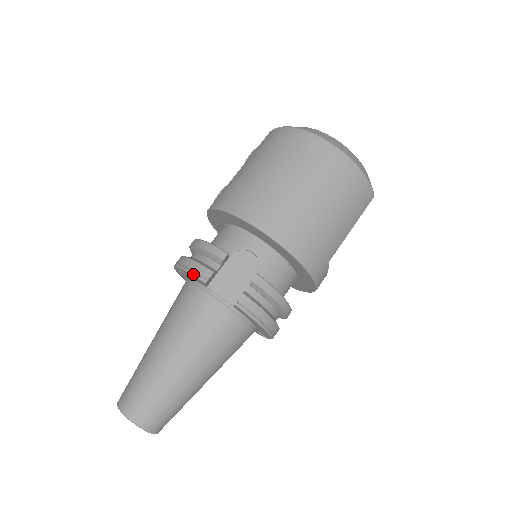
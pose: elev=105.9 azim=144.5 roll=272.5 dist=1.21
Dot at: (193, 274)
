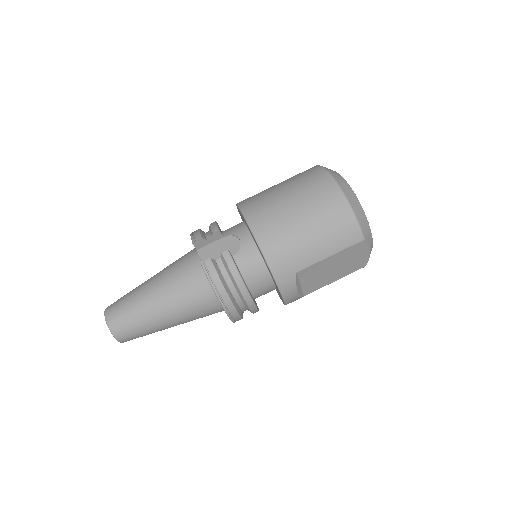
Dot at: (191, 236)
